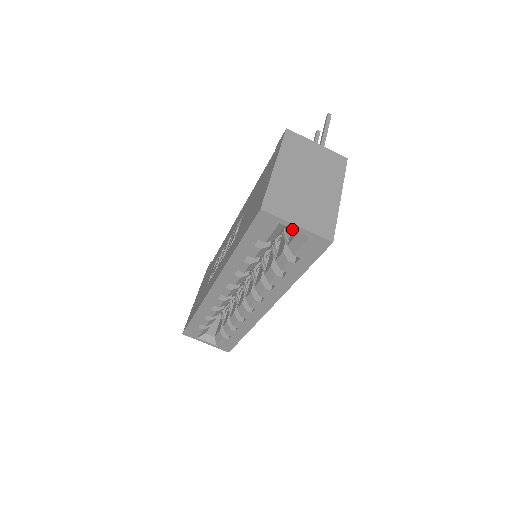
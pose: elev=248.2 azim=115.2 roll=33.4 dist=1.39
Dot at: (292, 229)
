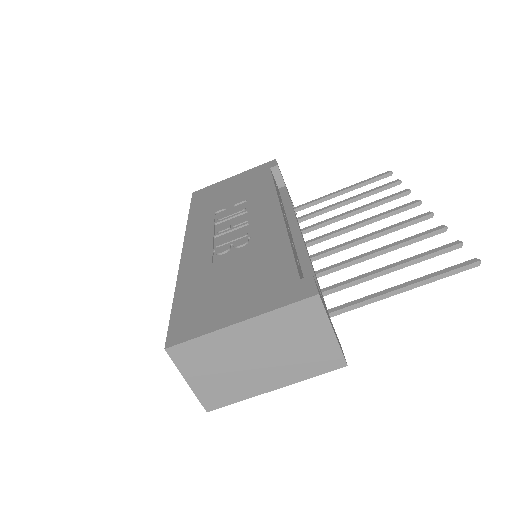
Dot at: occluded
